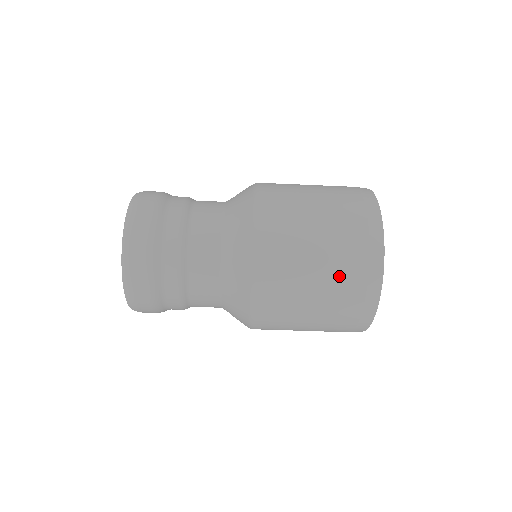
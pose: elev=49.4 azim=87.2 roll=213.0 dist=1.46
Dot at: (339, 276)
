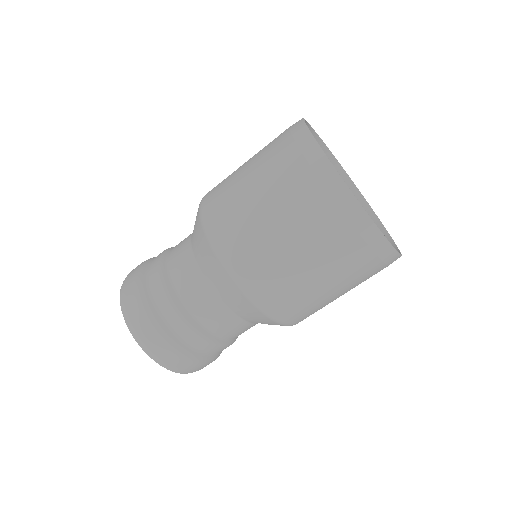
Dot at: (276, 175)
